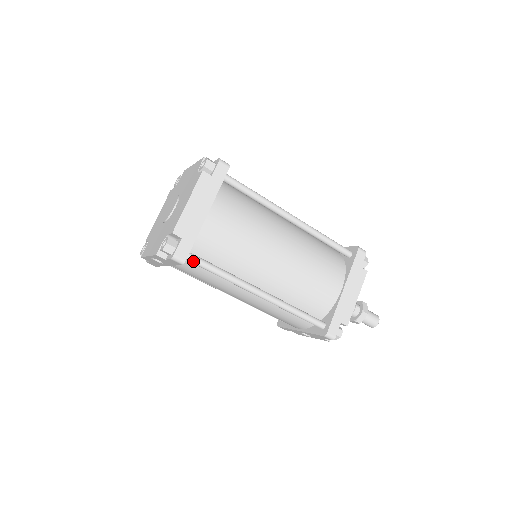
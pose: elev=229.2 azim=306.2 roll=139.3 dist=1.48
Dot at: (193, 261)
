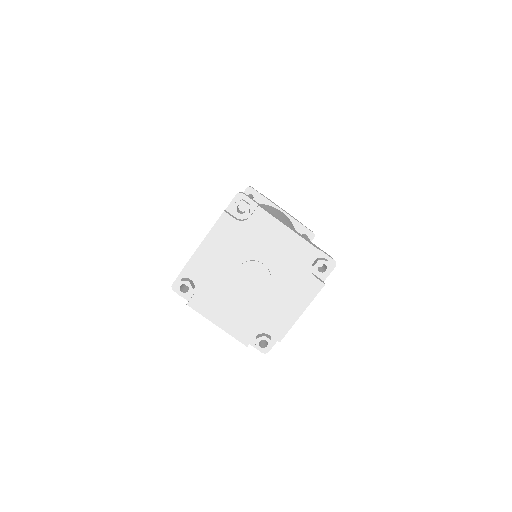
Dot at: occluded
